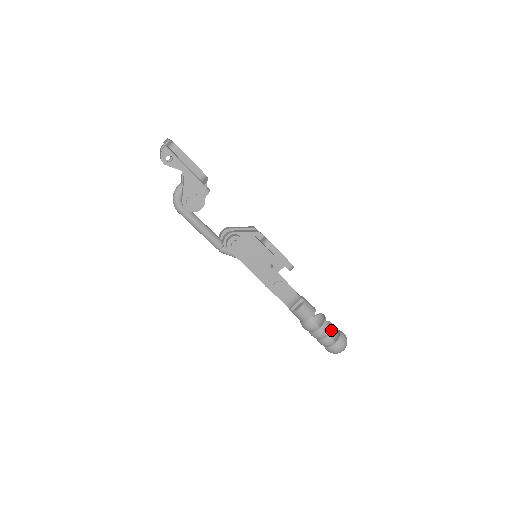
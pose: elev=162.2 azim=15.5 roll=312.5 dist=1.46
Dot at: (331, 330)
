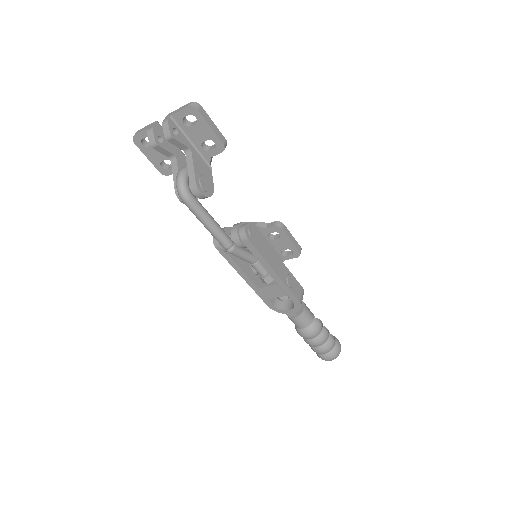
Dot at: (328, 330)
